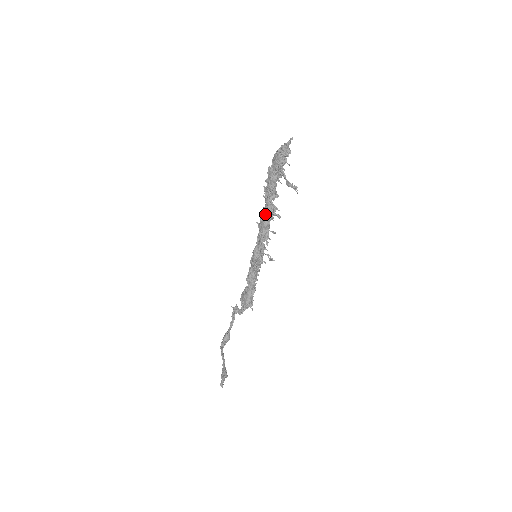
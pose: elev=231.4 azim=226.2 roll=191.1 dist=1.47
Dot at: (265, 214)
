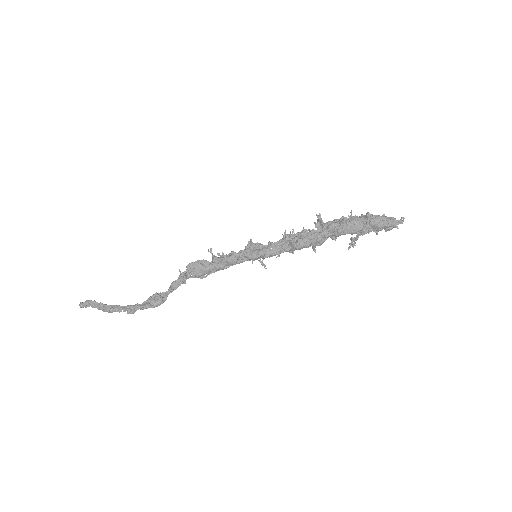
Dot at: (309, 242)
